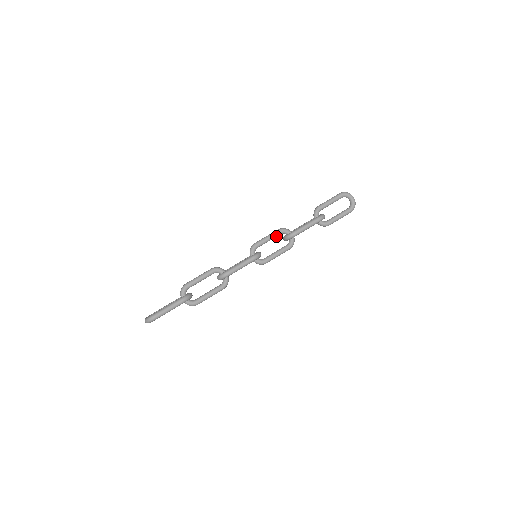
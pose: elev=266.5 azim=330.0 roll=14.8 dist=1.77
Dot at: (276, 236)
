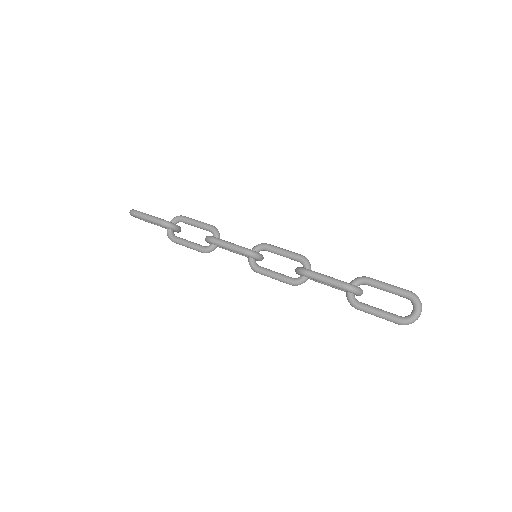
Dot at: (292, 258)
